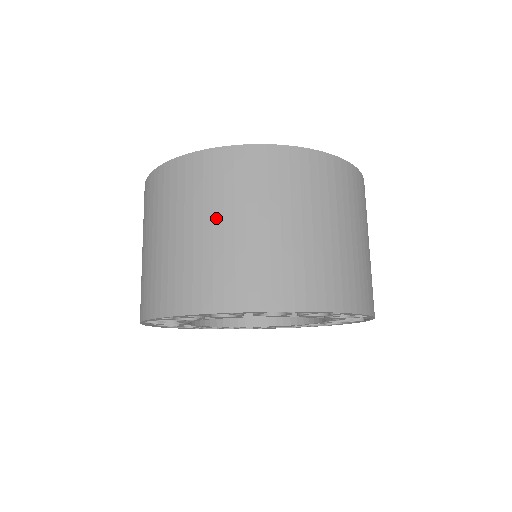
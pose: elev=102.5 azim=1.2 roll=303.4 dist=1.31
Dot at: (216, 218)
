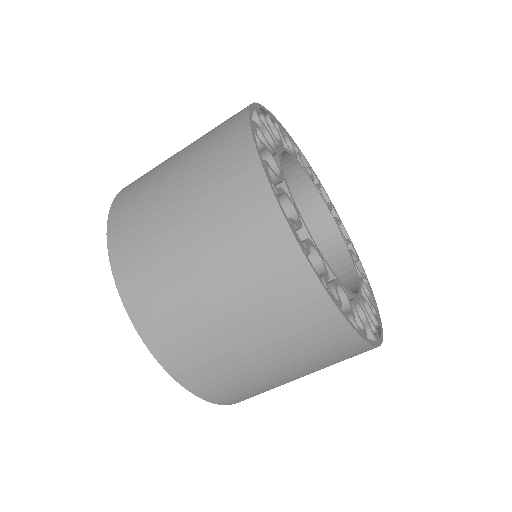
Dot at: (183, 189)
